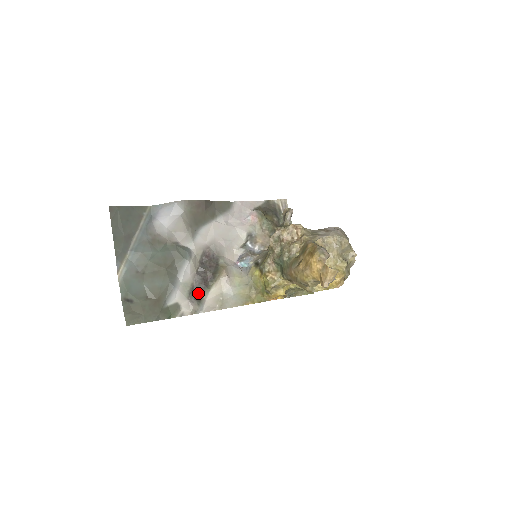
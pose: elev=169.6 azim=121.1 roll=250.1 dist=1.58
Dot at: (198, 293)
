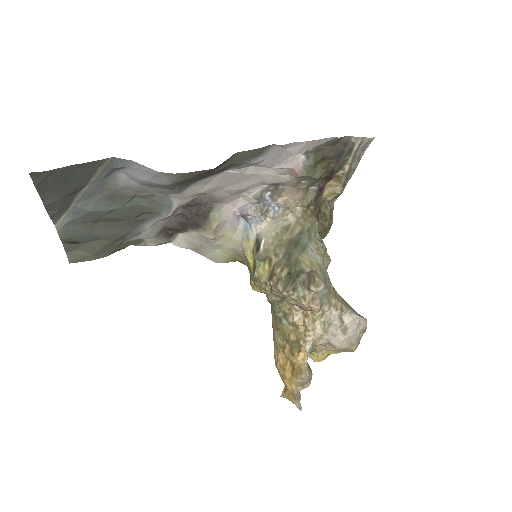
Dot at: (171, 231)
